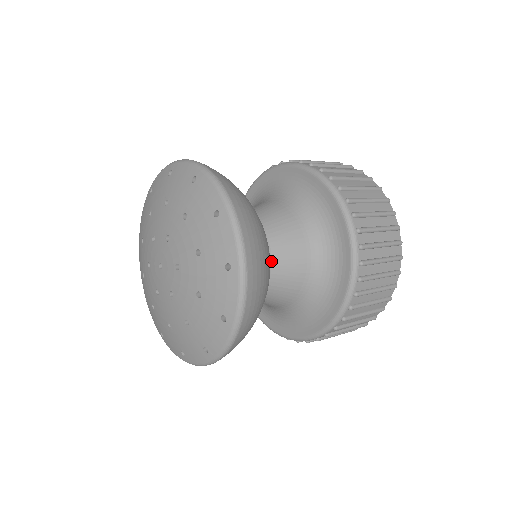
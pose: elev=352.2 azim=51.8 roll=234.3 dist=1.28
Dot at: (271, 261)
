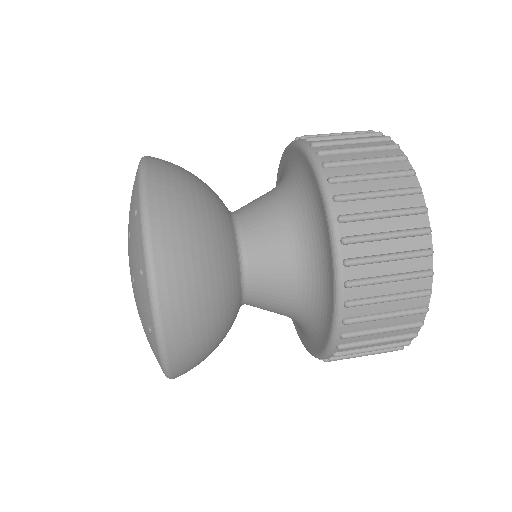
Dot at: occluded
